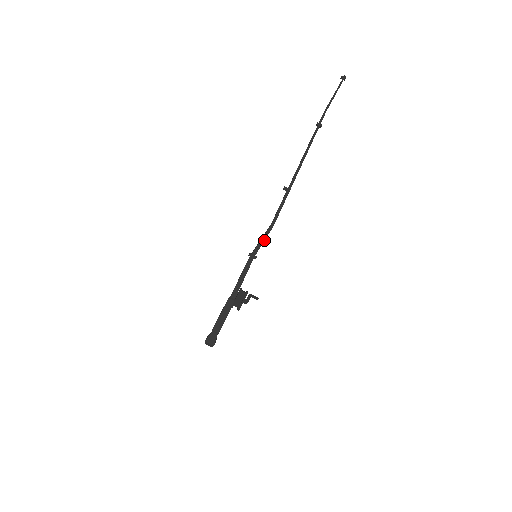
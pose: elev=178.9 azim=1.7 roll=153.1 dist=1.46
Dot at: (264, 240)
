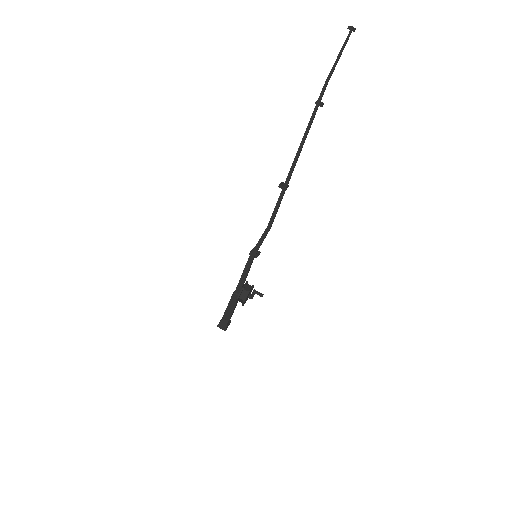
Dot at: (262, 242)
